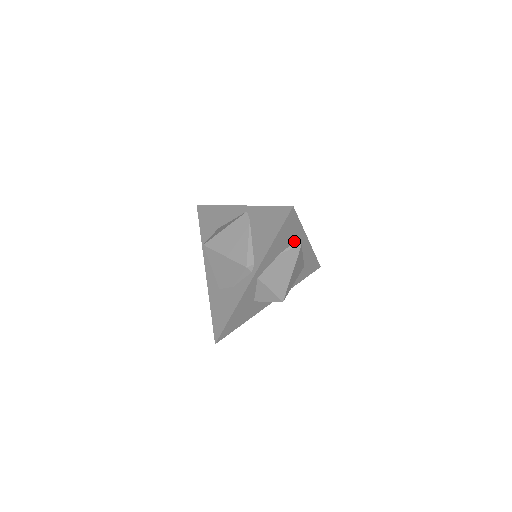
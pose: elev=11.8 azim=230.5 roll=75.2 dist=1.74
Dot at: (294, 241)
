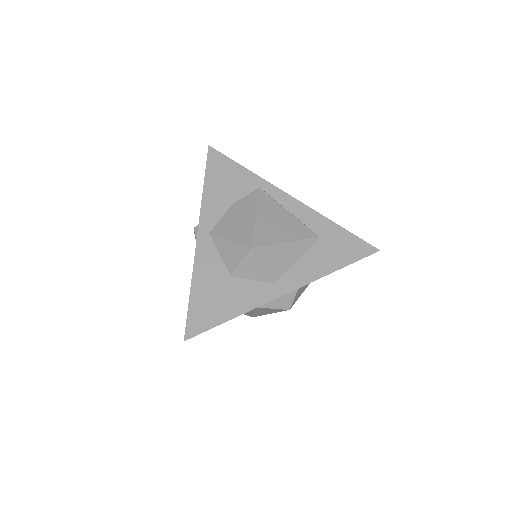
Dot at: (252, 191)
